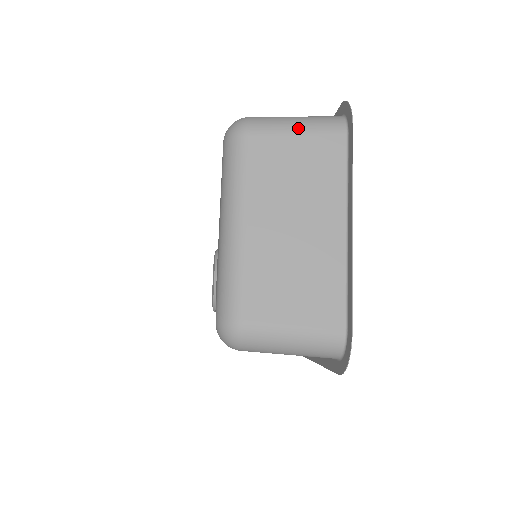
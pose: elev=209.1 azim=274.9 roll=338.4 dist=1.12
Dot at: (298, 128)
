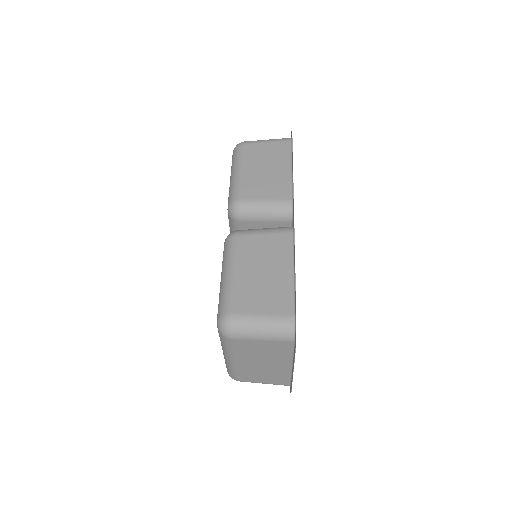
Dot at: (263, 338)
